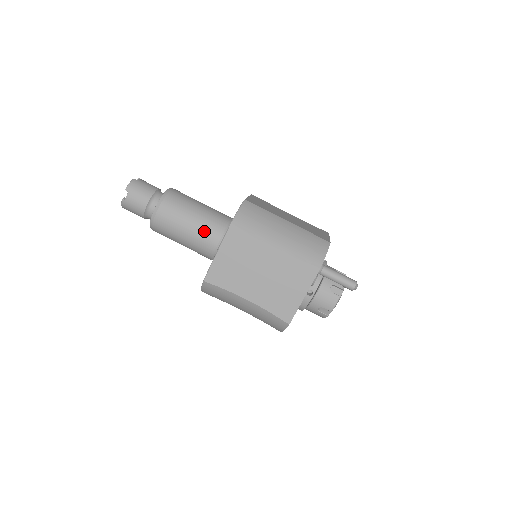
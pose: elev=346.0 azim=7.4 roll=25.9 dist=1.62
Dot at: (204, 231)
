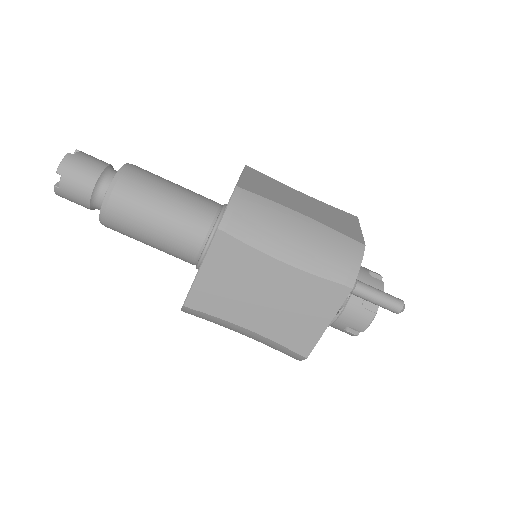
Dot at: (179, 231)
